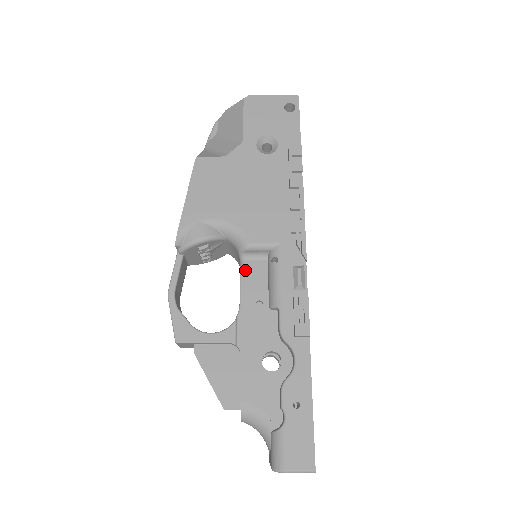
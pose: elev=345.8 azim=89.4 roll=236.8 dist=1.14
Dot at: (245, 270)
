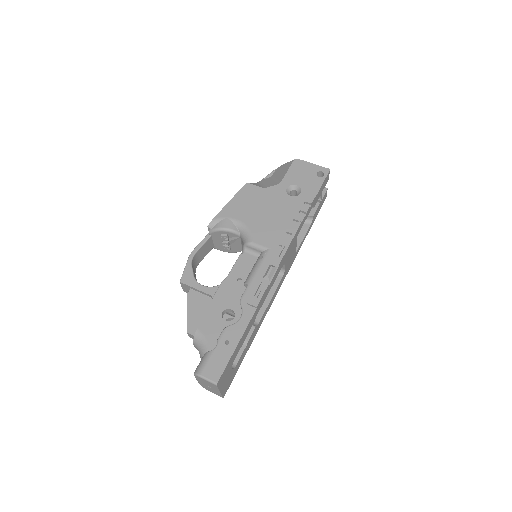
Dot at: (242, 258)
